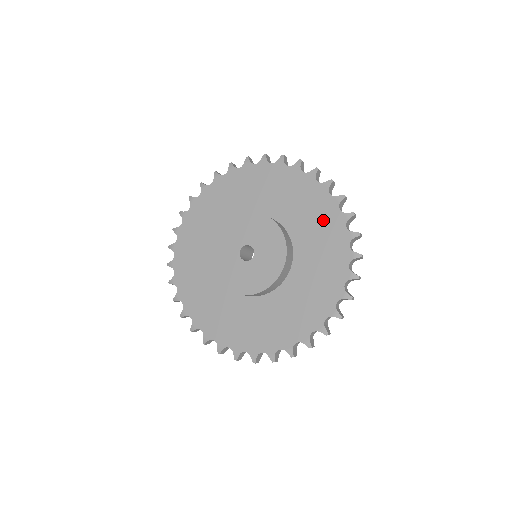
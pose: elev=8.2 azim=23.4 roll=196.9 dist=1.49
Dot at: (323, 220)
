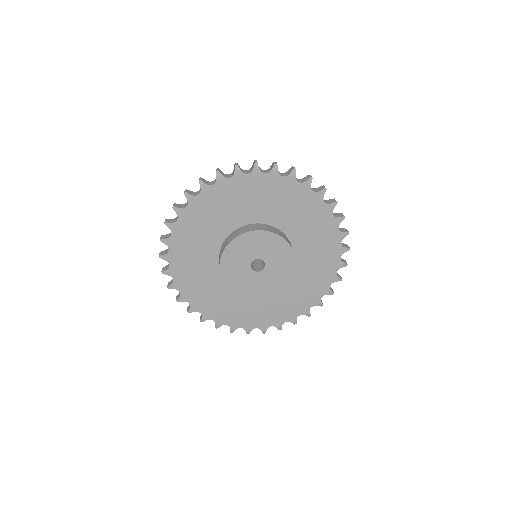
Dot at: (322, 270)
